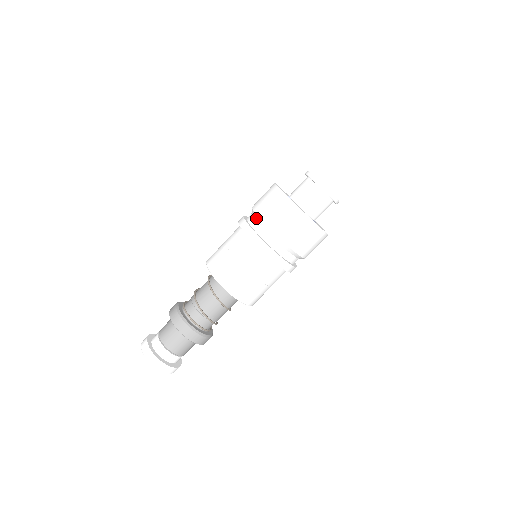
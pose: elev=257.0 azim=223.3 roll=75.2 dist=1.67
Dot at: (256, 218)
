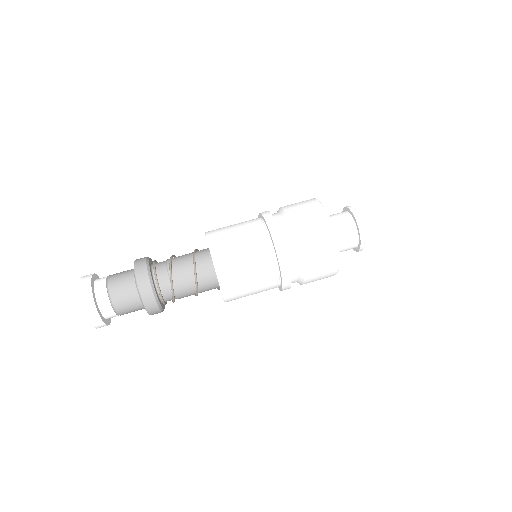
Dot at: (278, 211)
